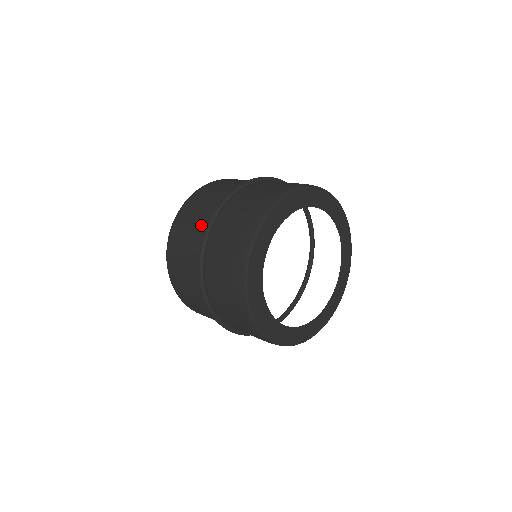
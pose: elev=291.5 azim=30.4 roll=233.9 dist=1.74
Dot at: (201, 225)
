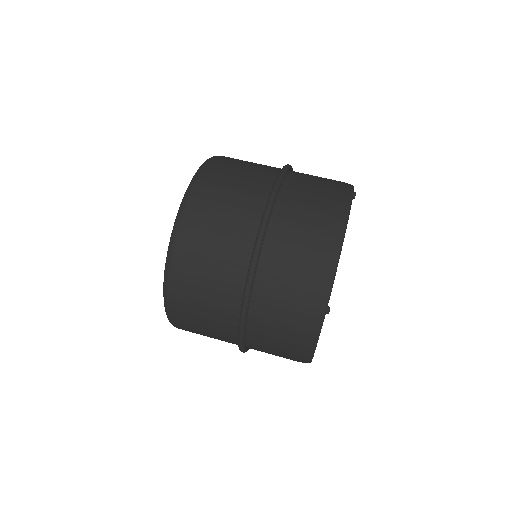
Dot at: (262, 173)
